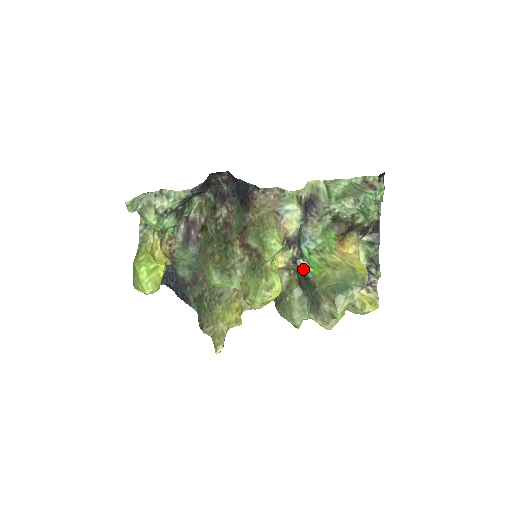
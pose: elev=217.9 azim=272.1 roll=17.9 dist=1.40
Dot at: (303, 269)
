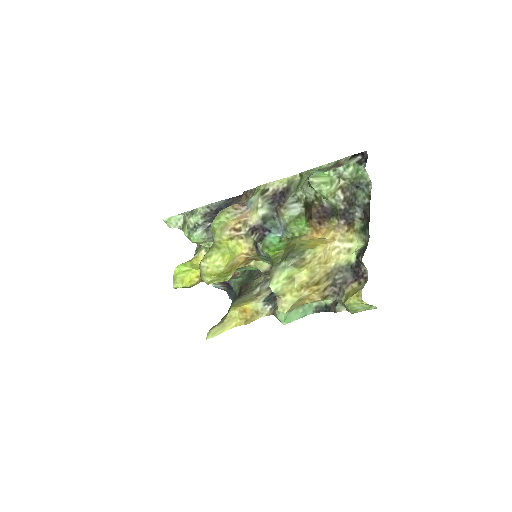
Dot at: (262, 252)
